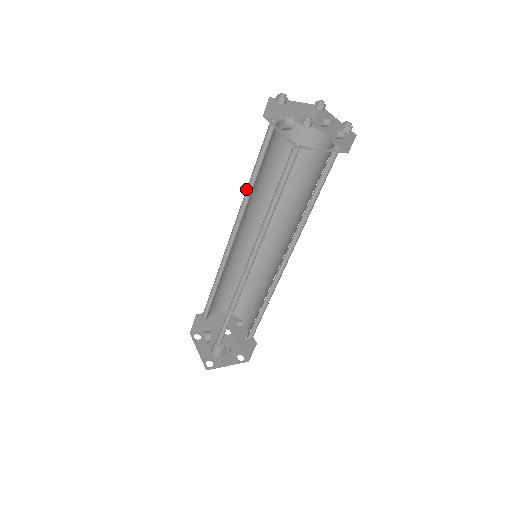
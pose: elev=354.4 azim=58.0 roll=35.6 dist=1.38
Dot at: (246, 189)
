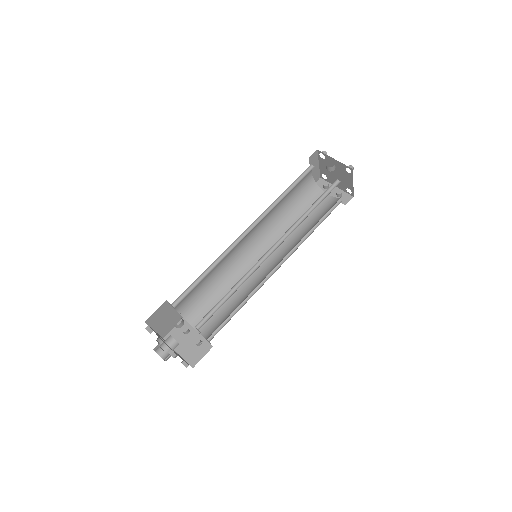
Dot at: (275, 200)
